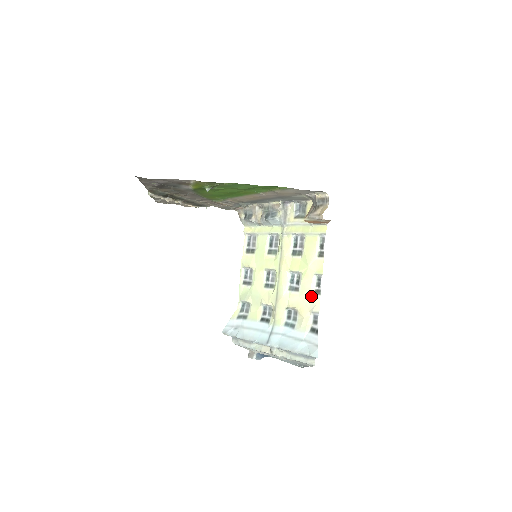
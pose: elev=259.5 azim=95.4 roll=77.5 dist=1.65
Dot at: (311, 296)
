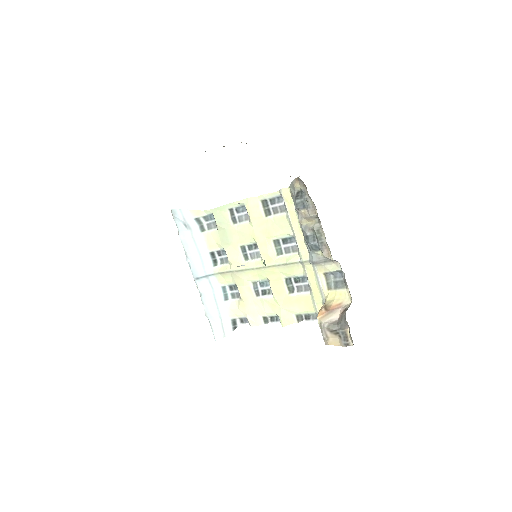
Dot at: (259, 314)
